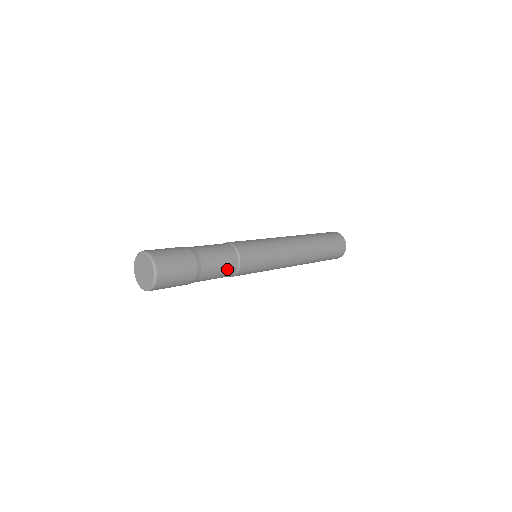
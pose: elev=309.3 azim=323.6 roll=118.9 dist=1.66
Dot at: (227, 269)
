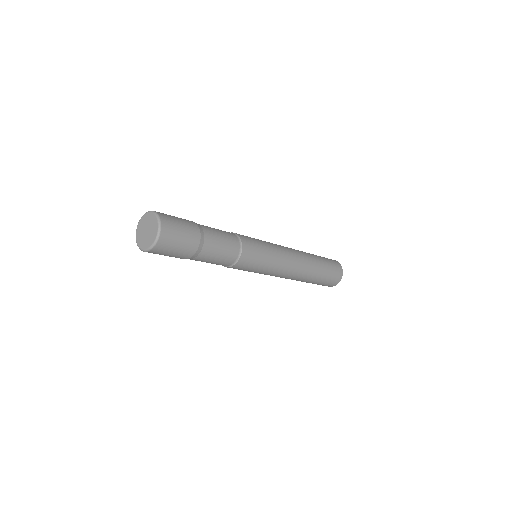
Dot at: (223, 261)
